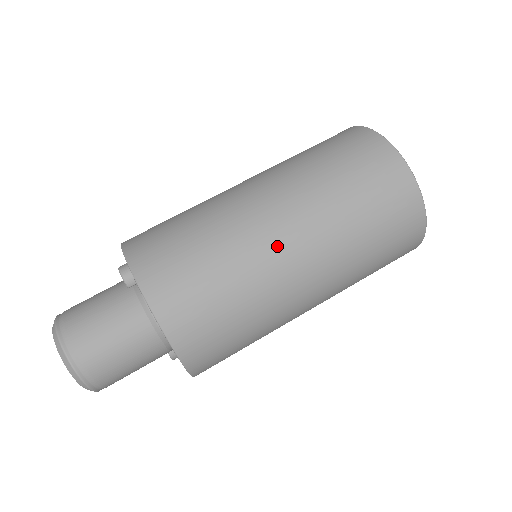
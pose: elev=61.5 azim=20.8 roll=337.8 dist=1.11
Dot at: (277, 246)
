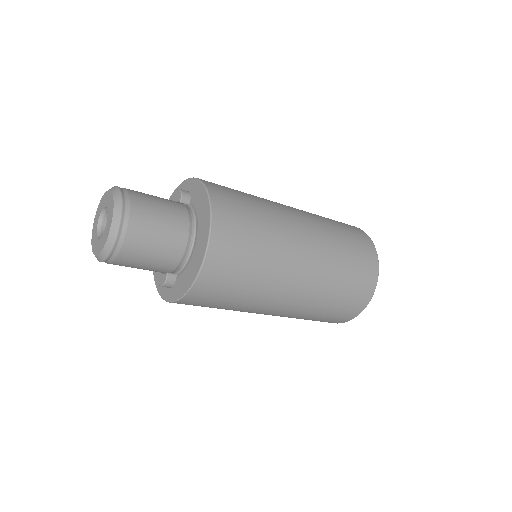
Dot at: (297, 232)
